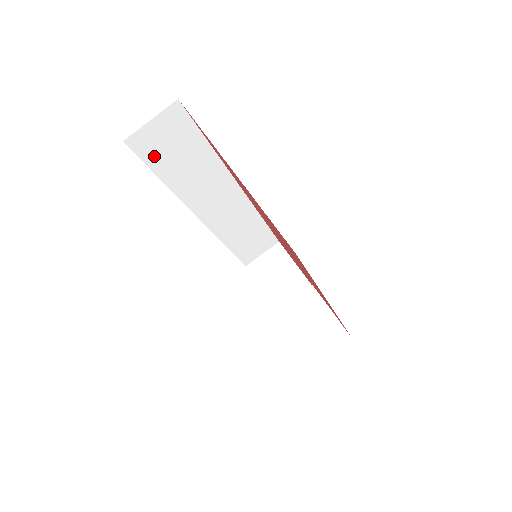
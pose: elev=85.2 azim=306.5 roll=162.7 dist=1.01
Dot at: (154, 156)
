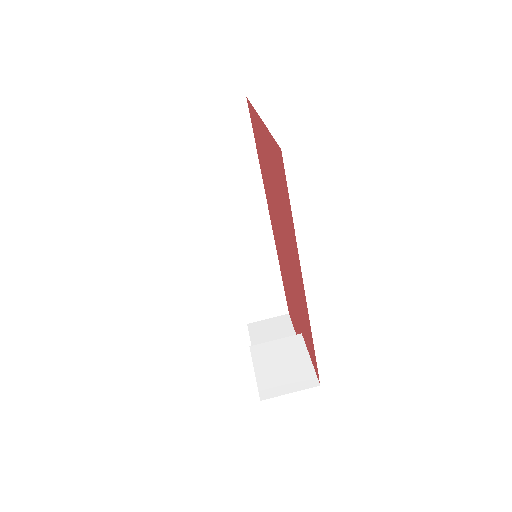
Dot at: (209, 138)
